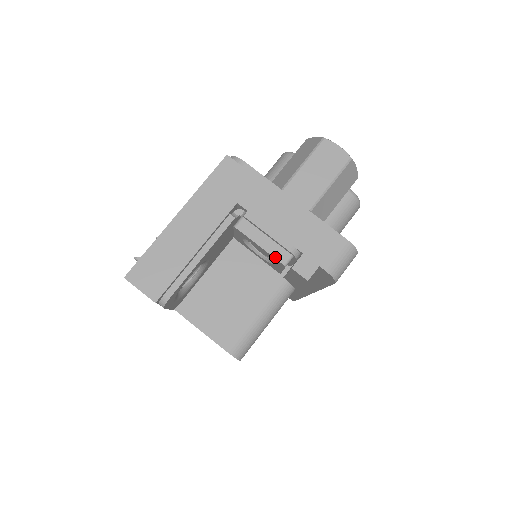
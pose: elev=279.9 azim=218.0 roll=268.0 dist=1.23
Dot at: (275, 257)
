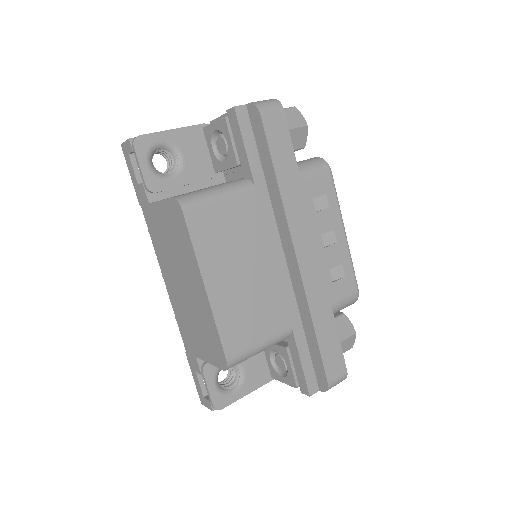
Dot at: (220, 119)
